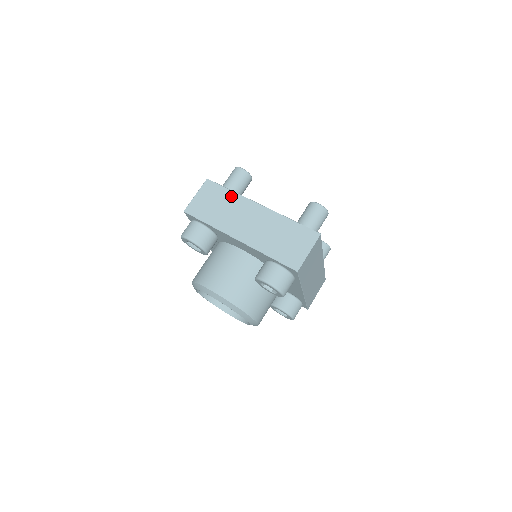
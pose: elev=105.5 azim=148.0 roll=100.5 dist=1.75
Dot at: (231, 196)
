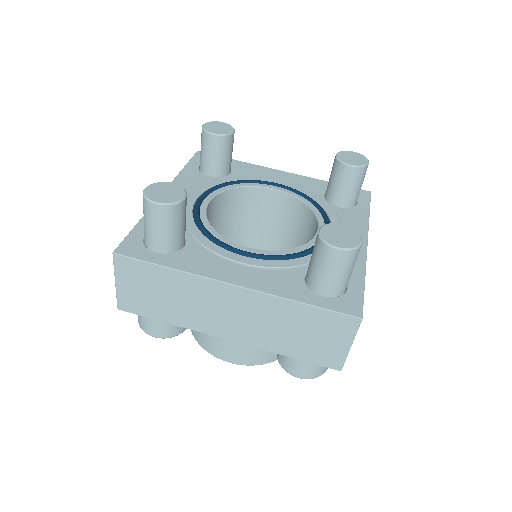
Dot at: (174, 278)
